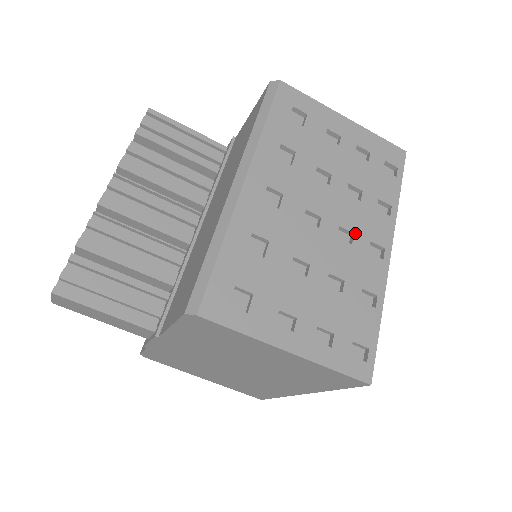
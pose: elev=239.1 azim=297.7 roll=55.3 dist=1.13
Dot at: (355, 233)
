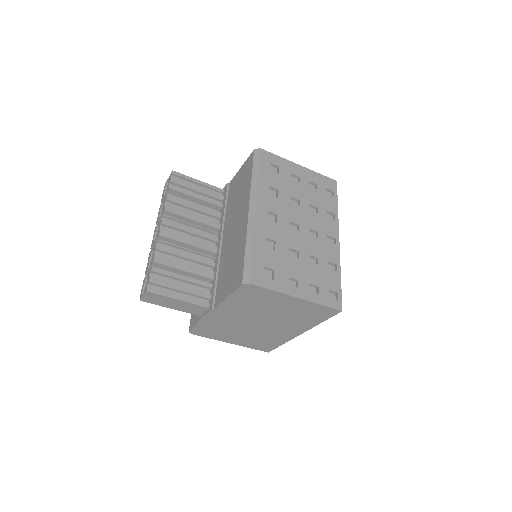
Dot at: (318, 232)
